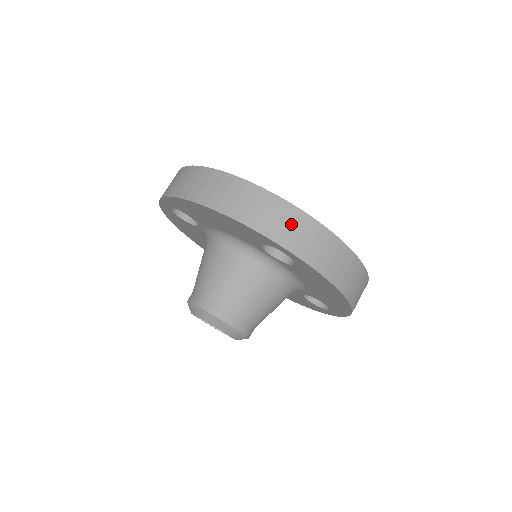
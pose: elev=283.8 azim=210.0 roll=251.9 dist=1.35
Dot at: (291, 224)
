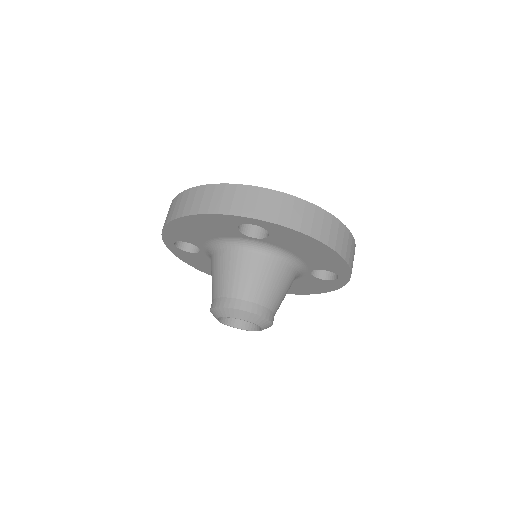
Dot at: (246, 198)
